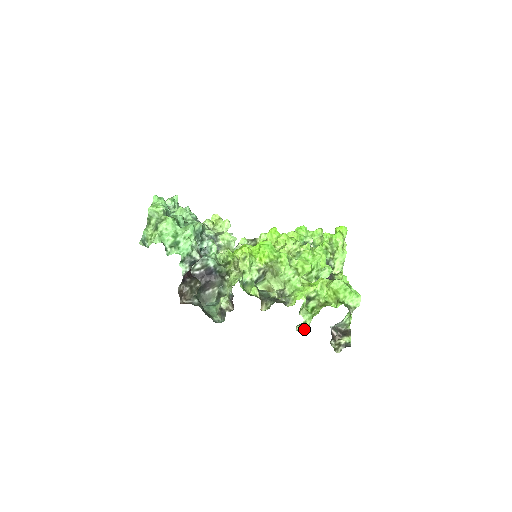
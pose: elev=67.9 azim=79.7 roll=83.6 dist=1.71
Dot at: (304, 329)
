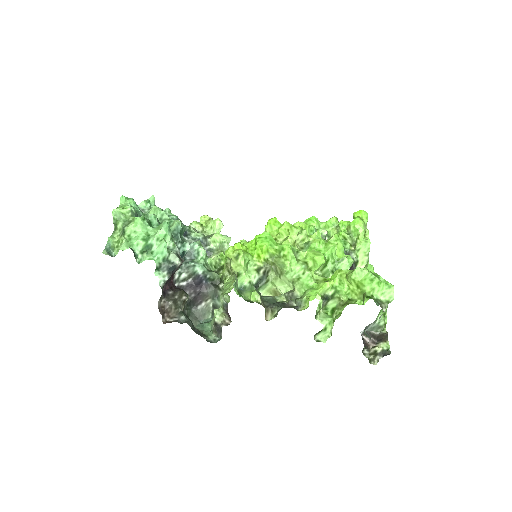
Dot at: (325, 338)
